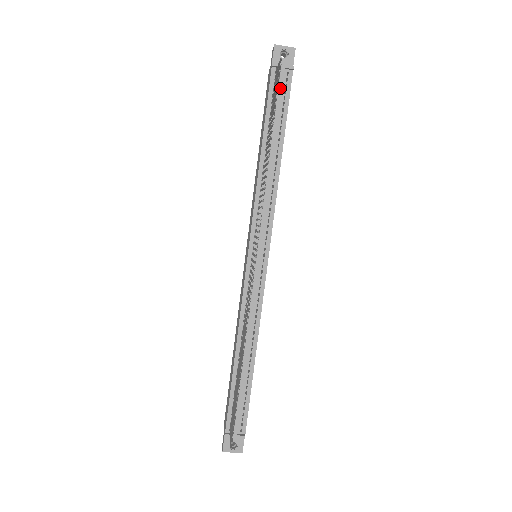
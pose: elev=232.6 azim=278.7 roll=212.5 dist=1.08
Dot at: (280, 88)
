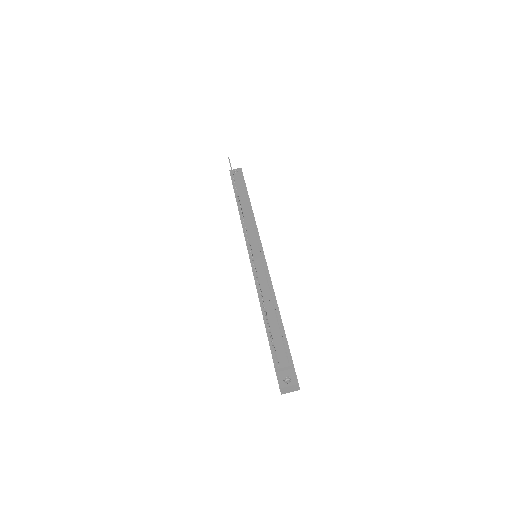
Dot at: (238, 180)
